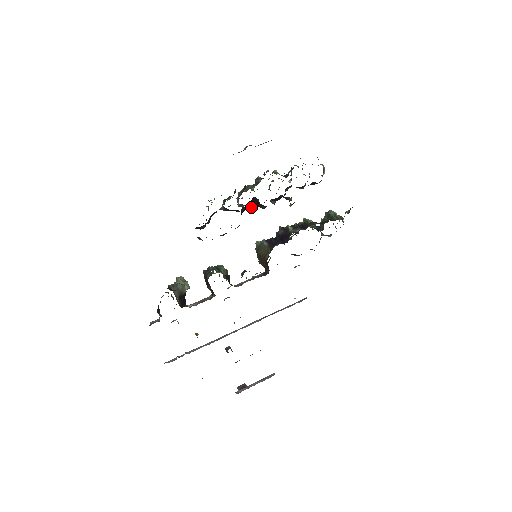
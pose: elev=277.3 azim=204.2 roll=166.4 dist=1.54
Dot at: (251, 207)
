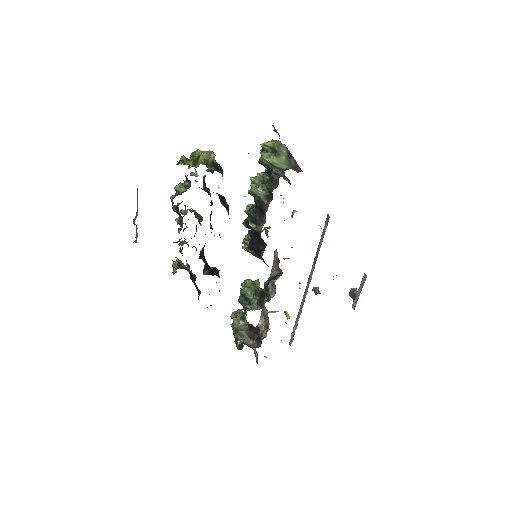
Dot at: occluded
